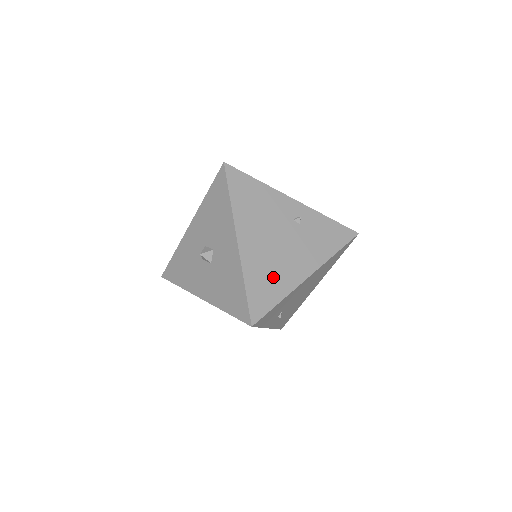
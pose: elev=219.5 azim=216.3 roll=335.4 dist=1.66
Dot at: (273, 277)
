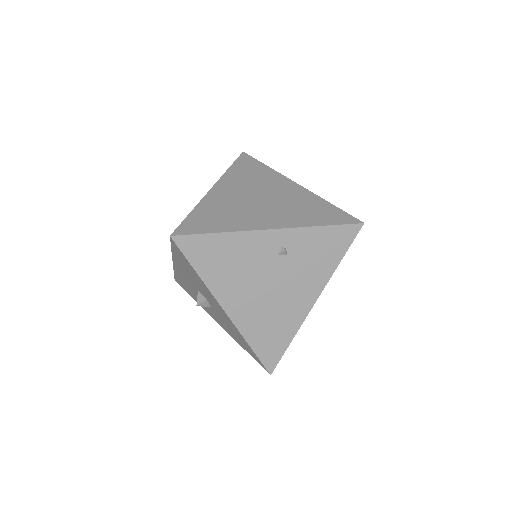
Dot at: (276, 324)
